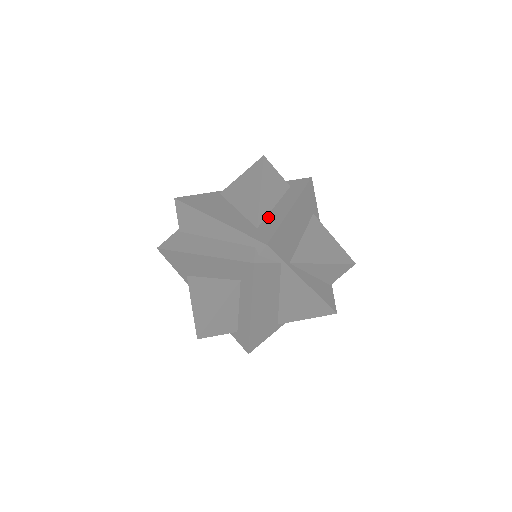
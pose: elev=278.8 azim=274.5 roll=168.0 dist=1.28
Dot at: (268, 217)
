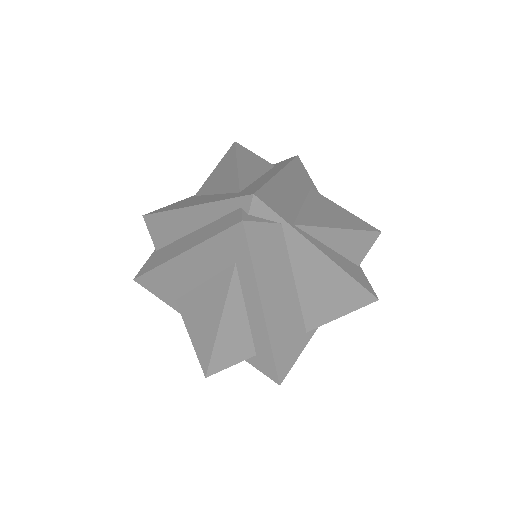
Dot at: (252, 184)
